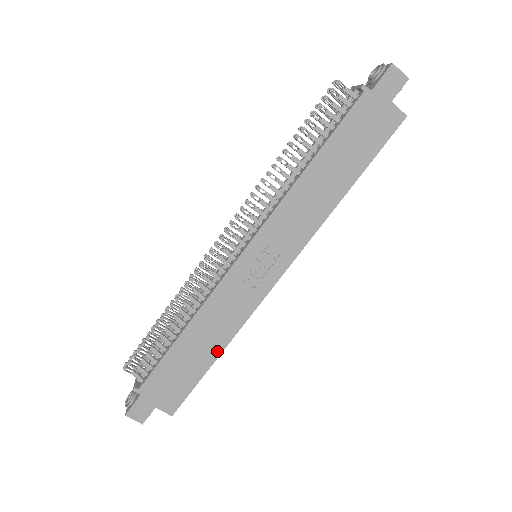
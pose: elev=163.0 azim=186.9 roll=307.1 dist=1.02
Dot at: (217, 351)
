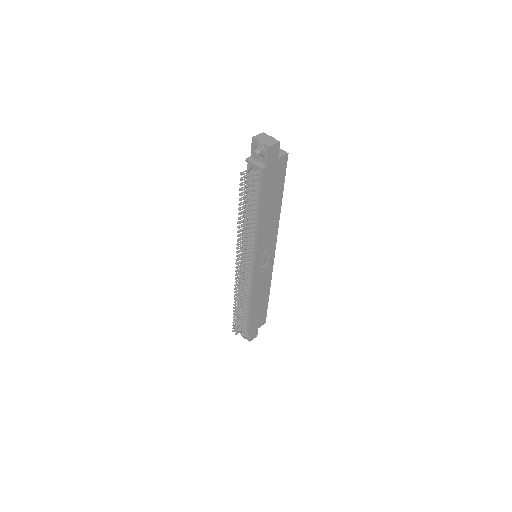
Dot at: (268, 295)
